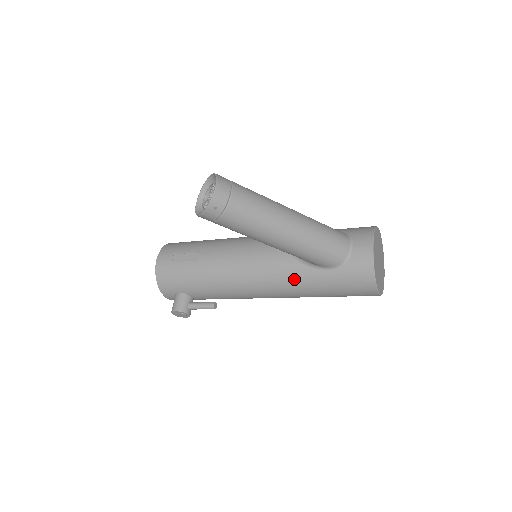
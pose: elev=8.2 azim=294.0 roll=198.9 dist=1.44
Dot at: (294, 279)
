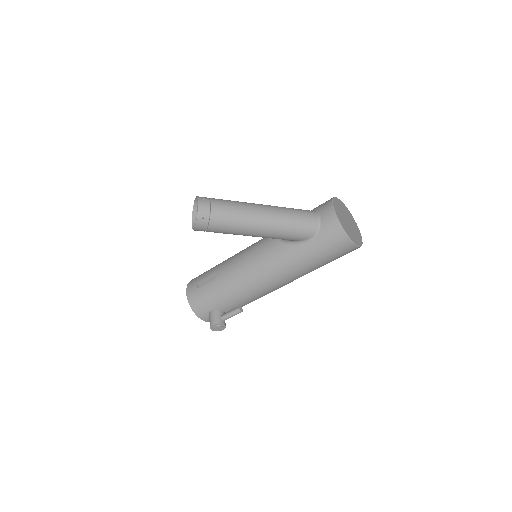
Dot at: (288, 260)
